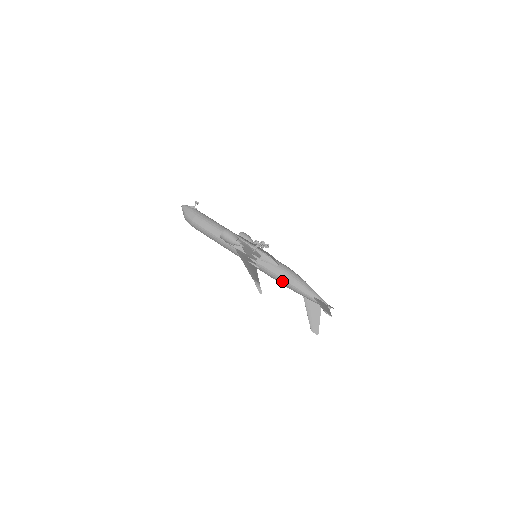
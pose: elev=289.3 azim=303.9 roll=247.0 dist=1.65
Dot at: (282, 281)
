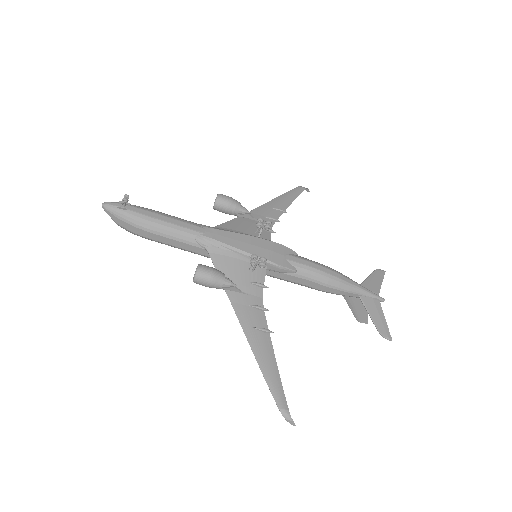
Dot at: occluded
